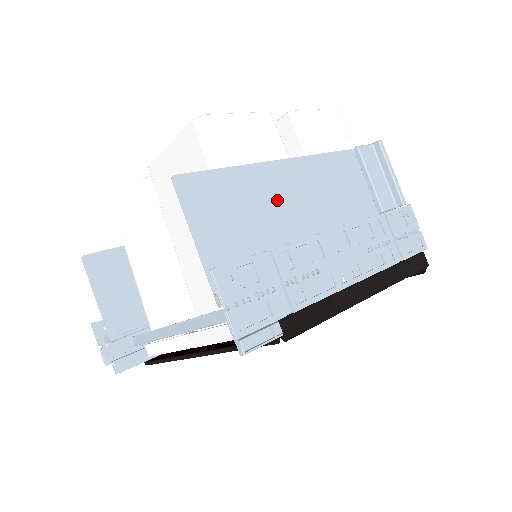
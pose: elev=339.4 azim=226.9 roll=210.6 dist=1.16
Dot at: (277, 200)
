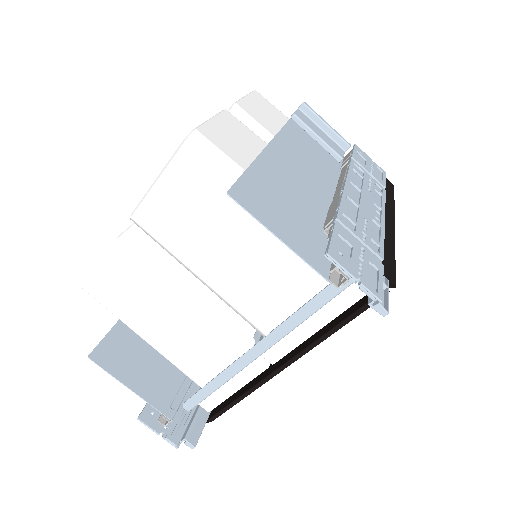
Dot at: (292, 180)
